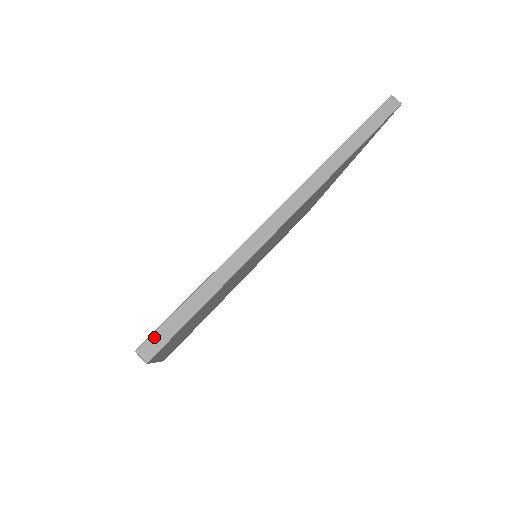
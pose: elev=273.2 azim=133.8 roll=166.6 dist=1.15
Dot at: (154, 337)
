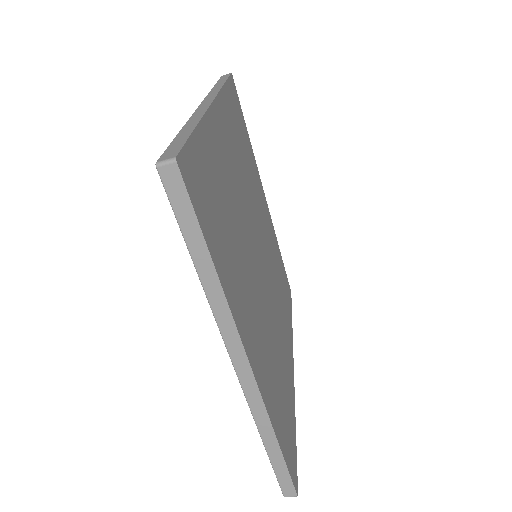
Dot at: (283, 487)
